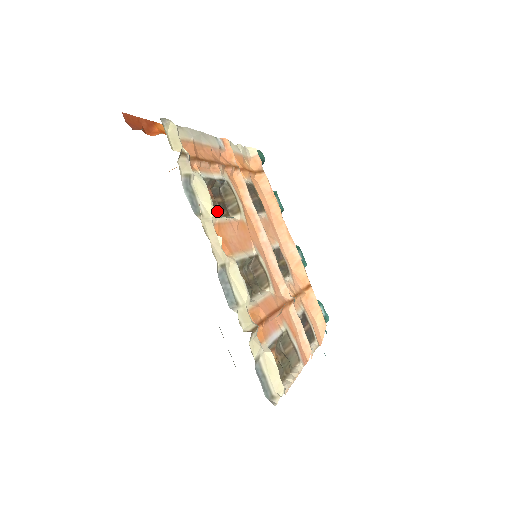
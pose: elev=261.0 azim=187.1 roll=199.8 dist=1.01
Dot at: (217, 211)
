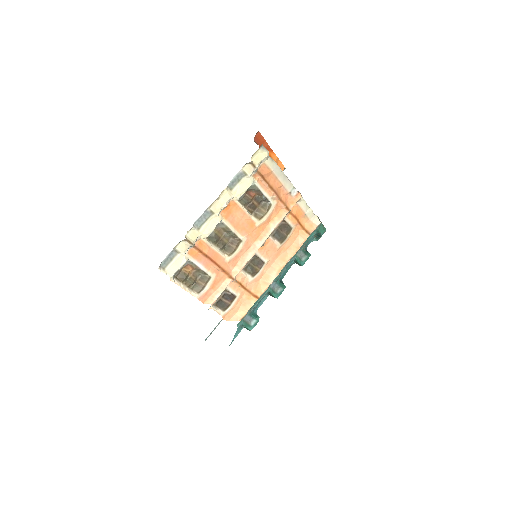
Dot at: (246, 203)
